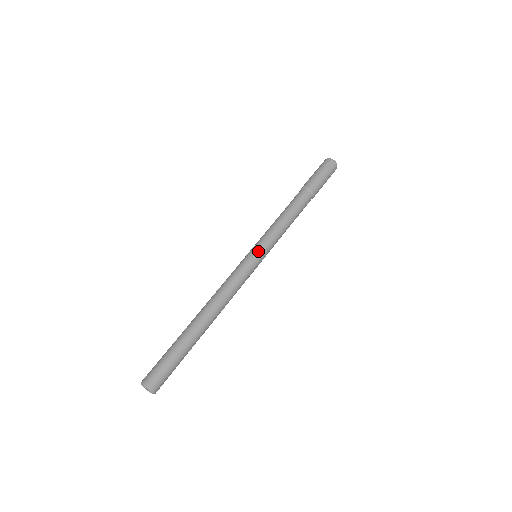
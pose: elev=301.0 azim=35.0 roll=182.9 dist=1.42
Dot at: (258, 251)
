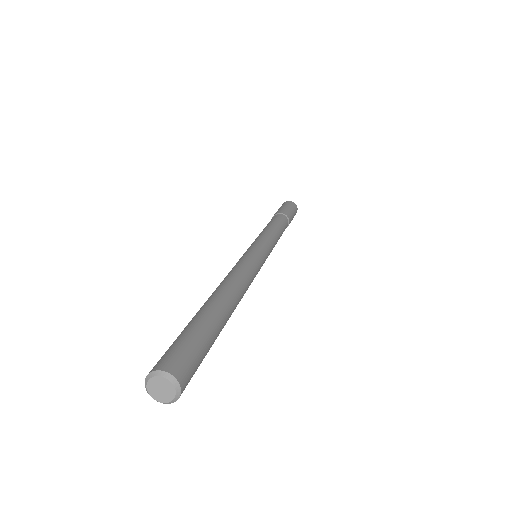
Dot at: (265, 250)
